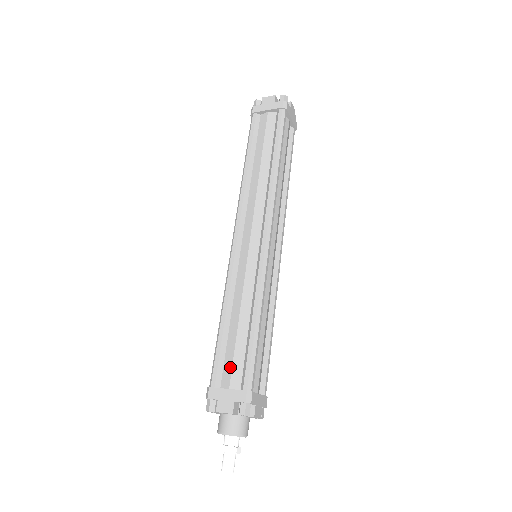
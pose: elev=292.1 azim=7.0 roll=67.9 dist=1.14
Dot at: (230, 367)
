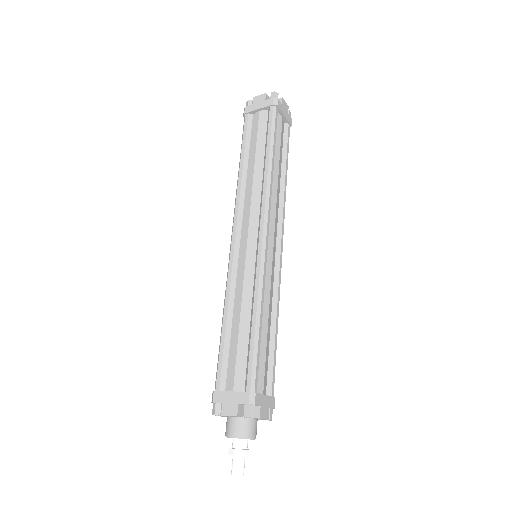
Dot at: (233, 369)
